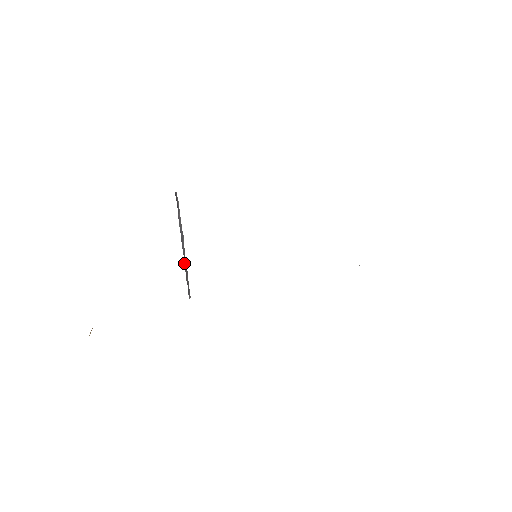
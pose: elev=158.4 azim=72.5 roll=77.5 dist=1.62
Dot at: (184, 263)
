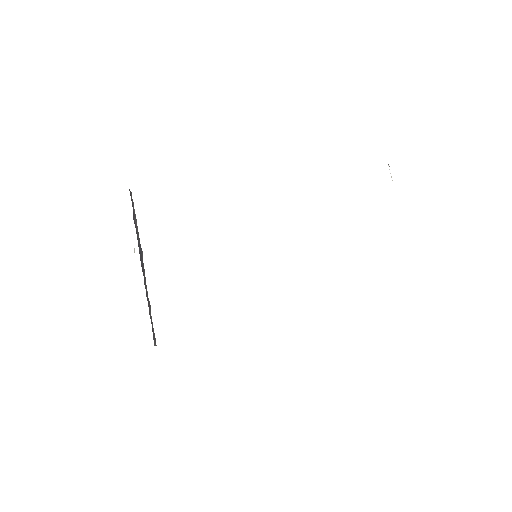
Dot at: (145, 288)
